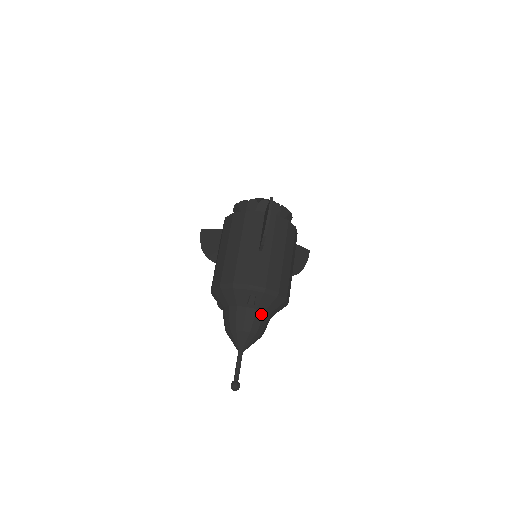
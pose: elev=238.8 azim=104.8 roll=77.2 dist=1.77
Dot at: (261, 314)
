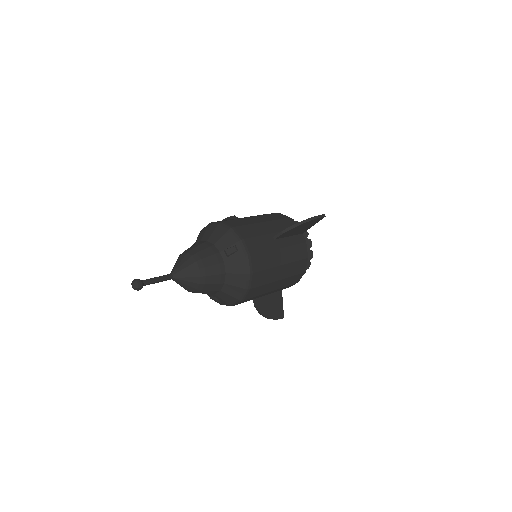
Dot at: (222, 271)
